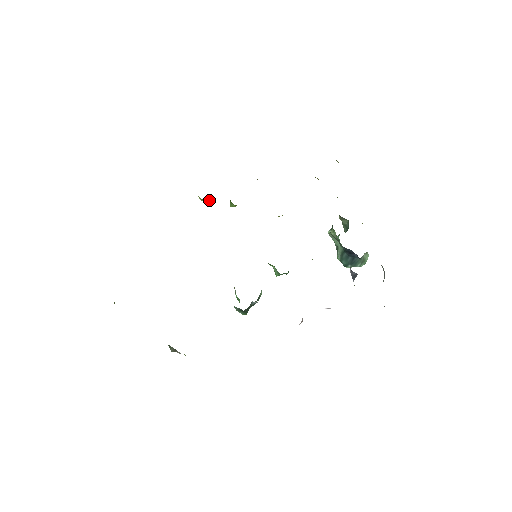
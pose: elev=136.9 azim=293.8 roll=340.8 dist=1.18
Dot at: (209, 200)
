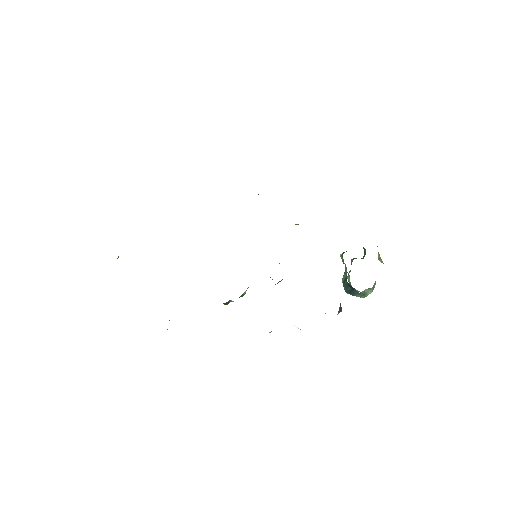
Dot at: occluded
